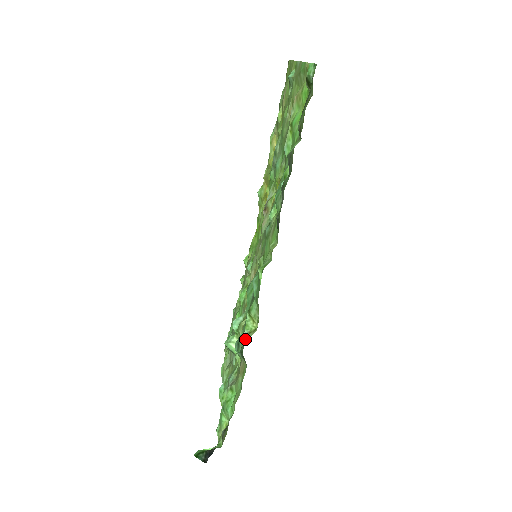
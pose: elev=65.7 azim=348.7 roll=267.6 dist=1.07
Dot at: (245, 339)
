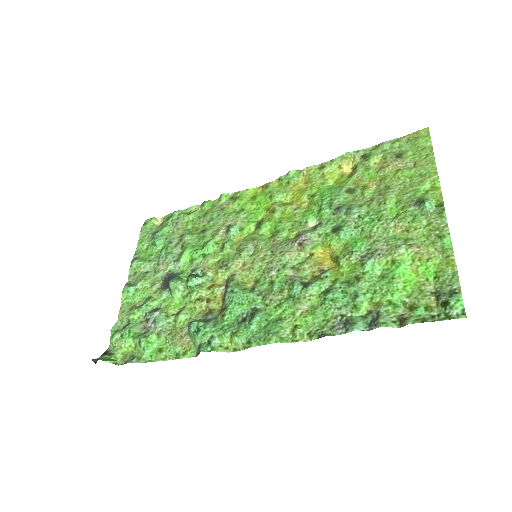
Dot at: (214, 349)
